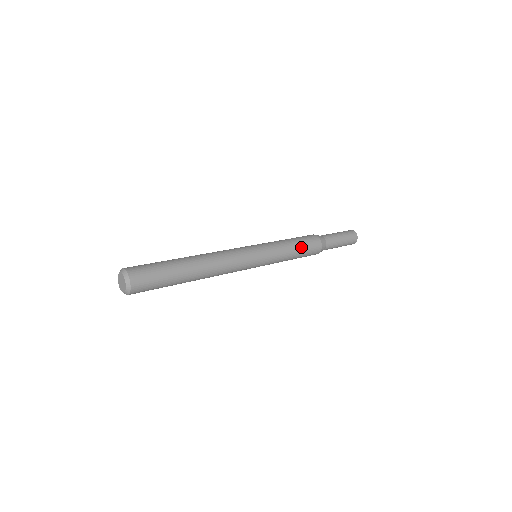
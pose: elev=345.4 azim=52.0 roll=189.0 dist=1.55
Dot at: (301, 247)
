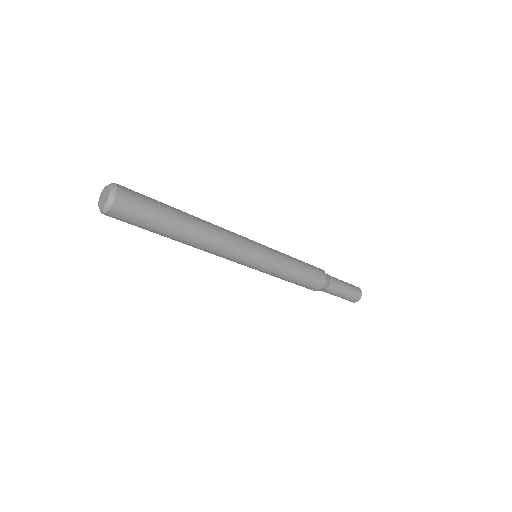
Dot at: (305, 267)
